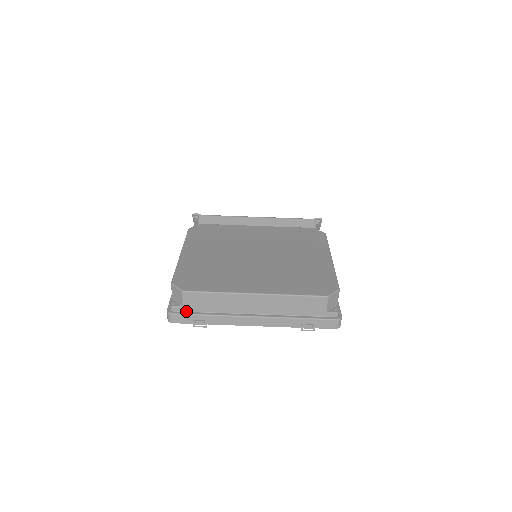
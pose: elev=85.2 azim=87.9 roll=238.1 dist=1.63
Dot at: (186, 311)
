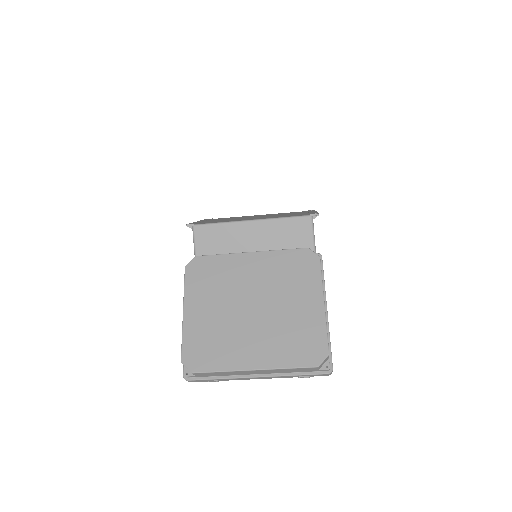
Dot at: (199, 377)
